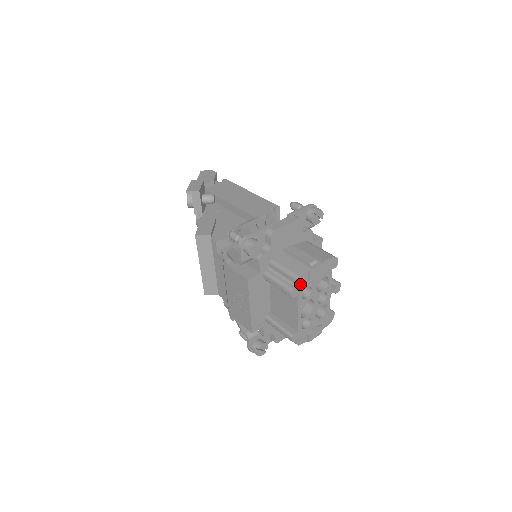
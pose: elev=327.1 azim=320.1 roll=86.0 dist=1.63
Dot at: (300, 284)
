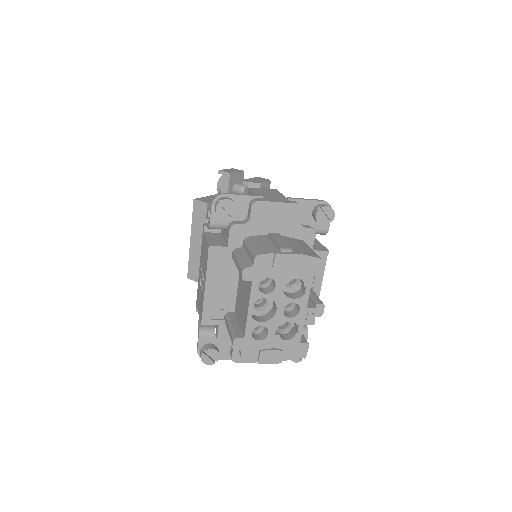
Dot at: (258, 266)
